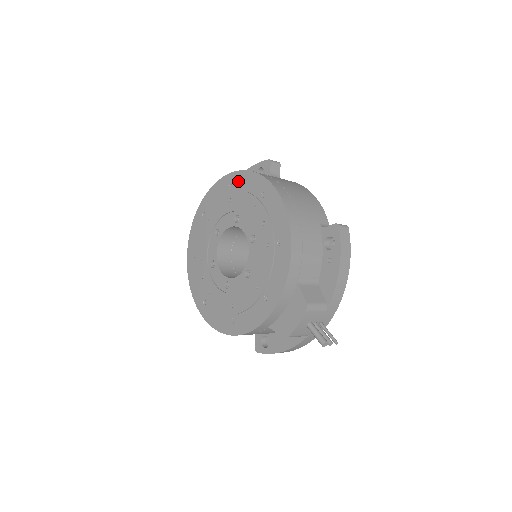
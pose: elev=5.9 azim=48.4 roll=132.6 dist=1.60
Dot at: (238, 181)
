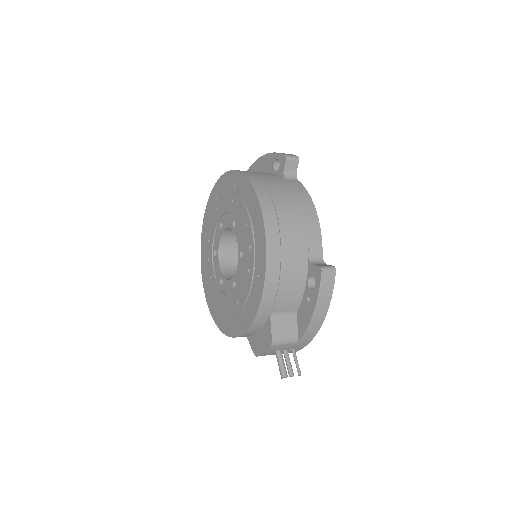
Dot at: (240, 185)
